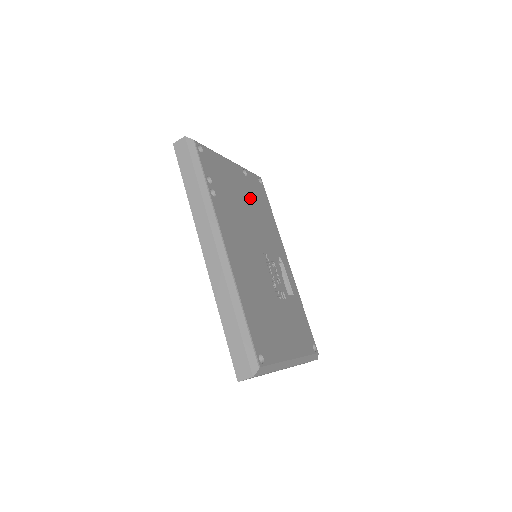
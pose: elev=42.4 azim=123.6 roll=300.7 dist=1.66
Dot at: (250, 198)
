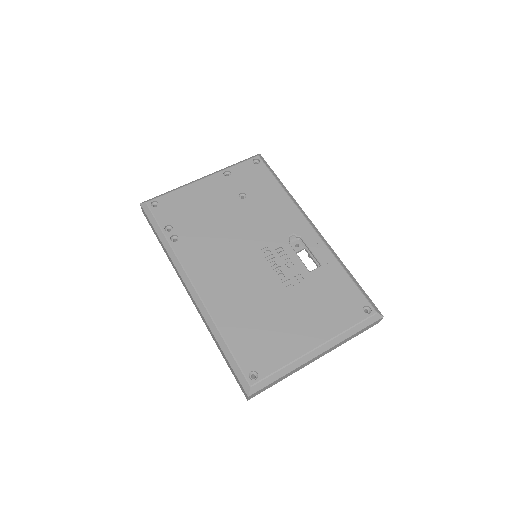
Dot at: (236, 198)
